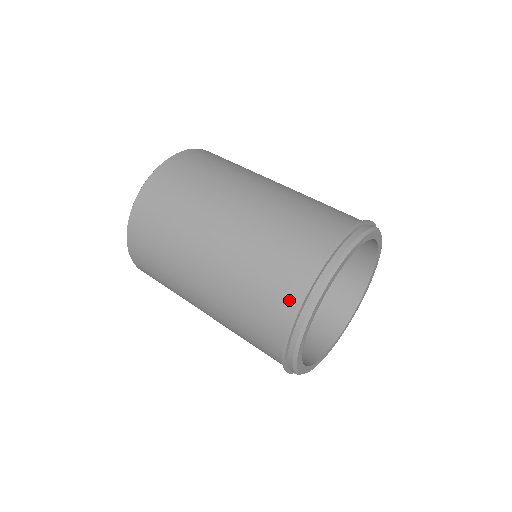
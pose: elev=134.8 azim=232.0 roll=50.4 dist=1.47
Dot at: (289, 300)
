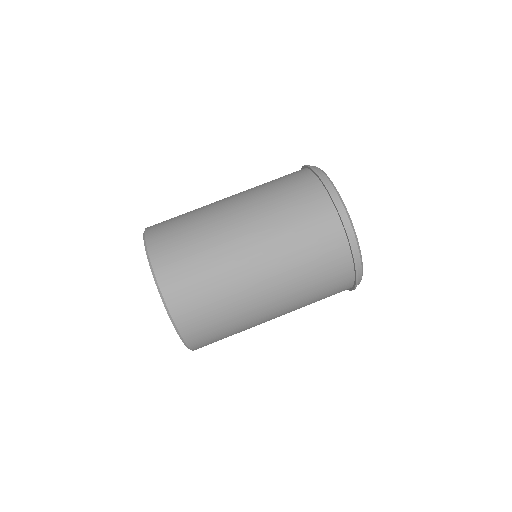
Dot at: (345, 289)
